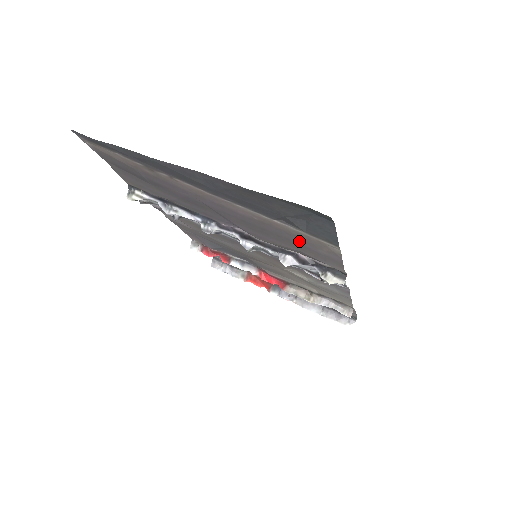
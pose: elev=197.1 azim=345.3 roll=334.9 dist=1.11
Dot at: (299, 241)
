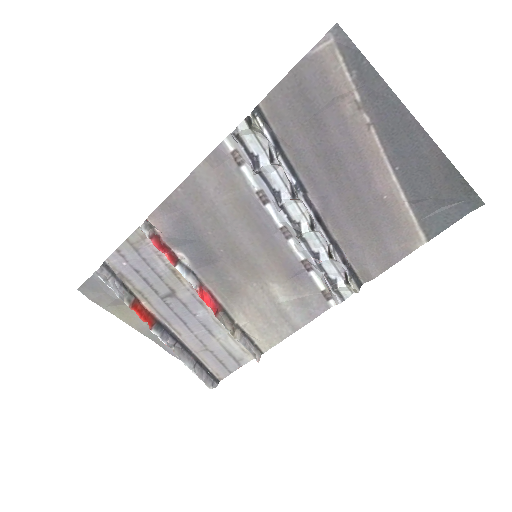
Dot at: (388, 232)
